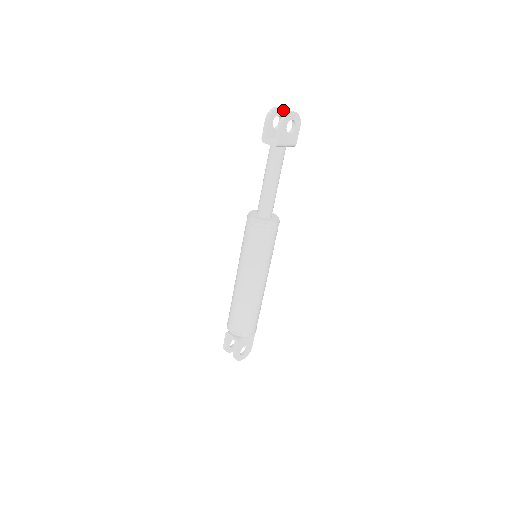
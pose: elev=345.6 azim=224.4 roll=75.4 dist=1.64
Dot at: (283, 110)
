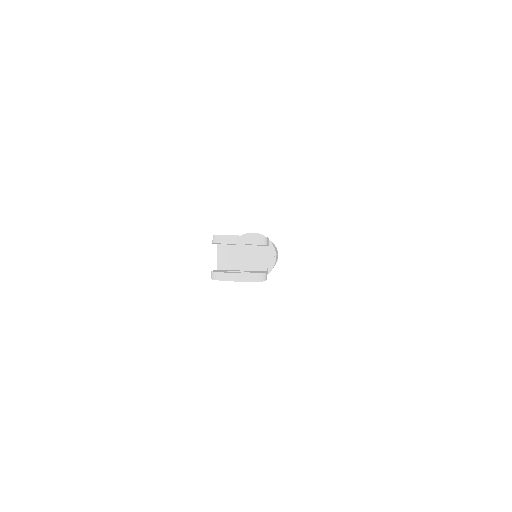
Dot at: (248, 243)
